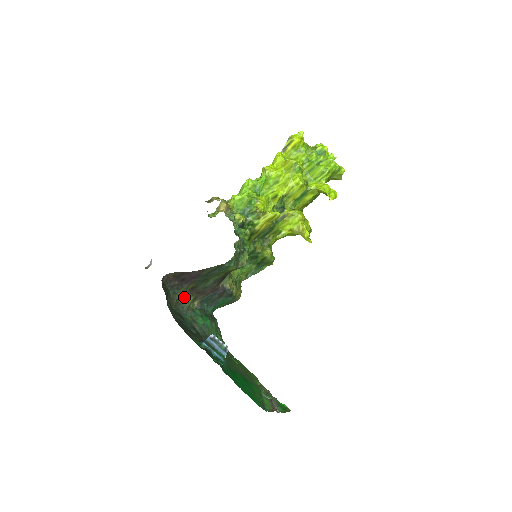
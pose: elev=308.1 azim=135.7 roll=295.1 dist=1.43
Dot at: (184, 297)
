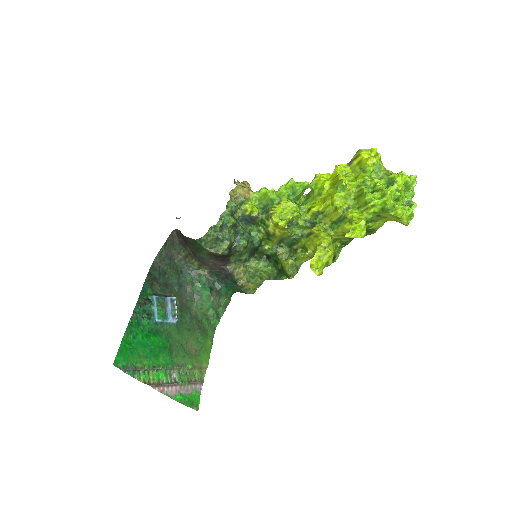
Dot at: (190, 258)
